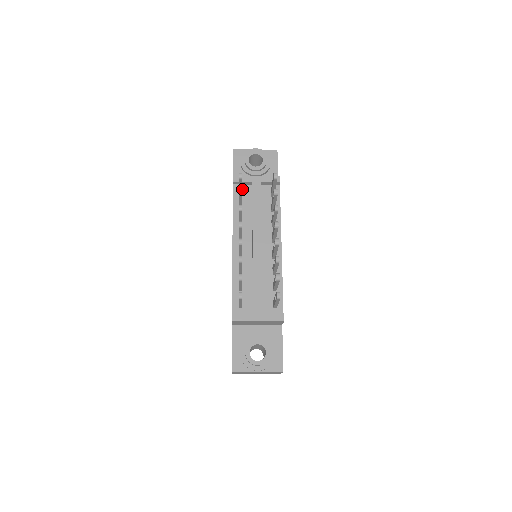
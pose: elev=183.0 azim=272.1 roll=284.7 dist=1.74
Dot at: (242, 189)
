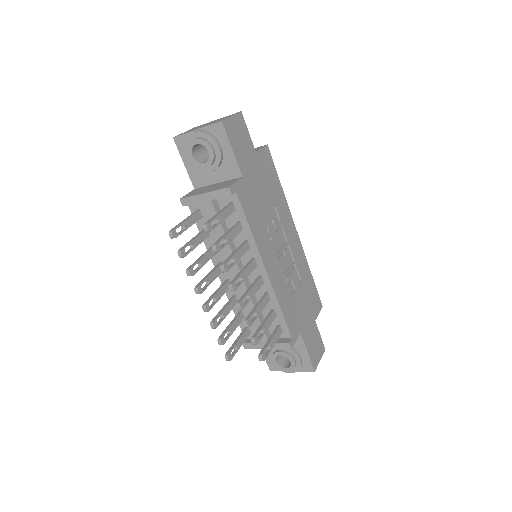
Dot at: (198, 207)
